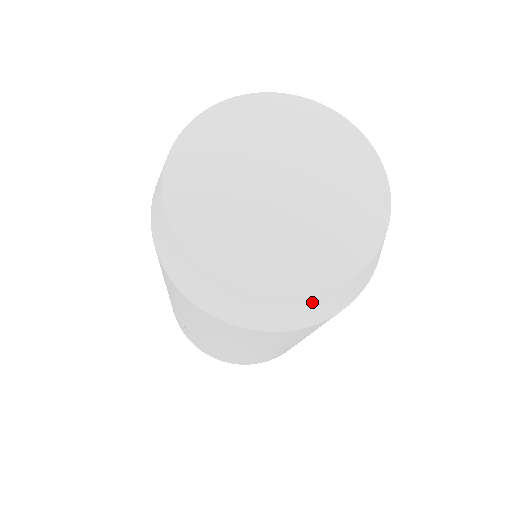
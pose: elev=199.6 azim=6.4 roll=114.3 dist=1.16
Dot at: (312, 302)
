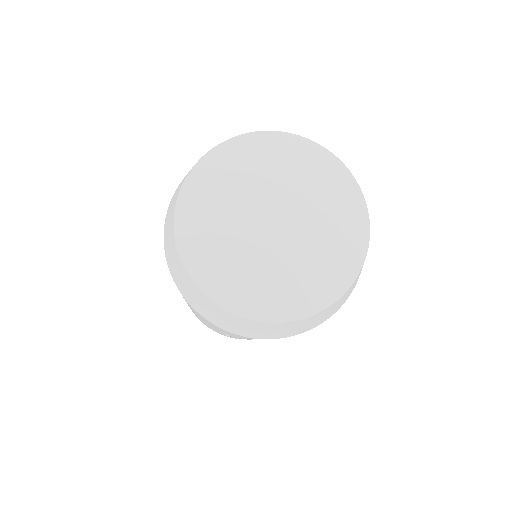
Dot at: occluded
